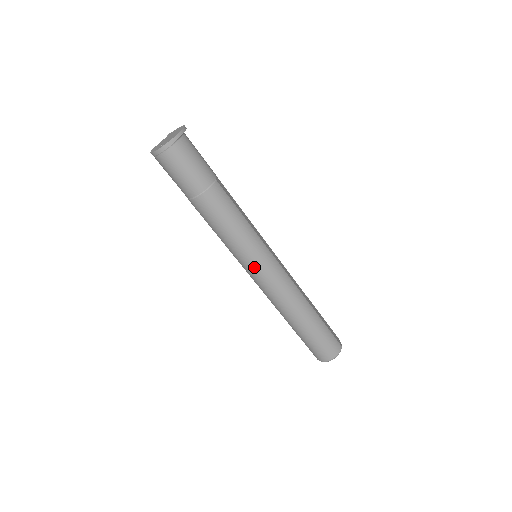
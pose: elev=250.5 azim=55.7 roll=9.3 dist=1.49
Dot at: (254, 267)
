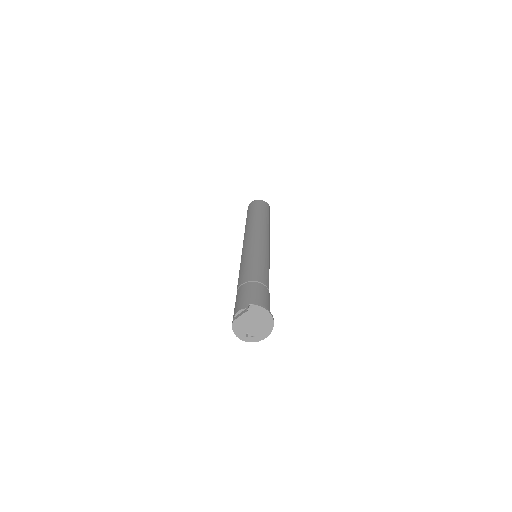
Dot at: occluded
